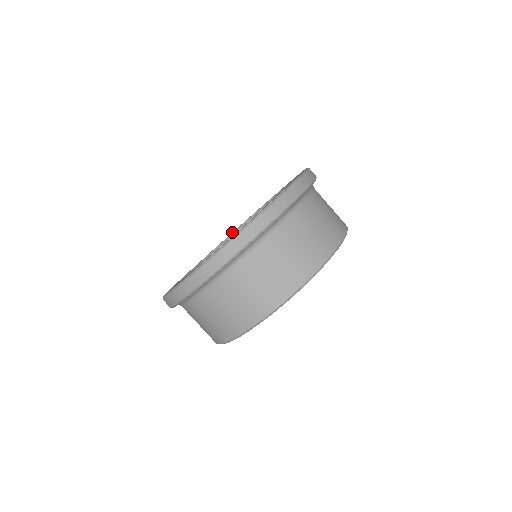
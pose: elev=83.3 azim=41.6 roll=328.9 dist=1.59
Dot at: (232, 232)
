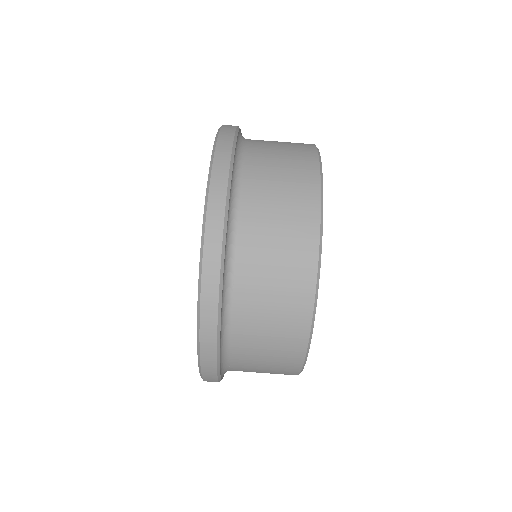
Dot at: occluded
